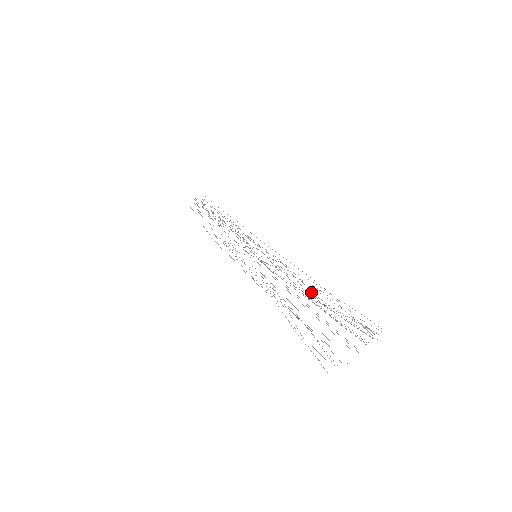
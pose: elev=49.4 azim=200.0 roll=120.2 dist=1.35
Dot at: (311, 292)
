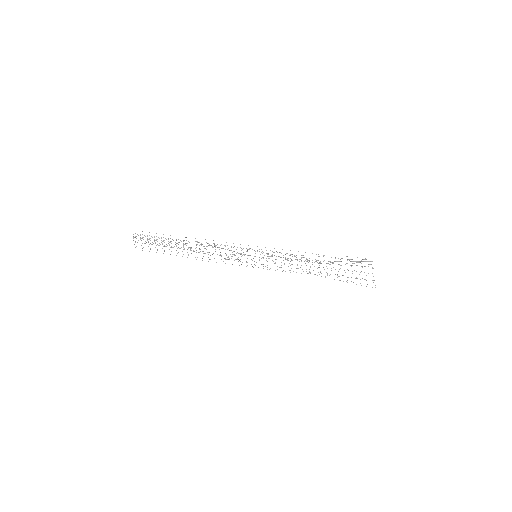
Dot at: (316, 260)
